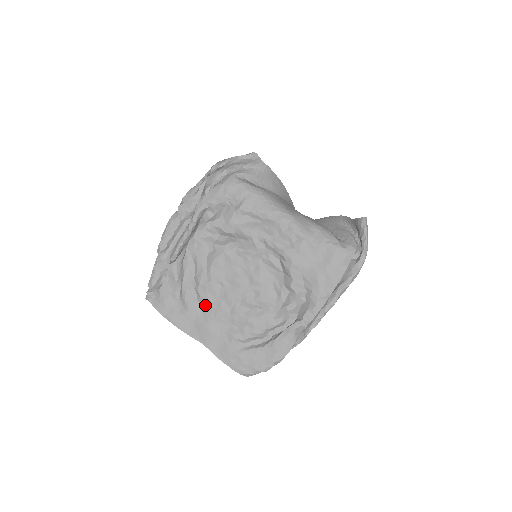
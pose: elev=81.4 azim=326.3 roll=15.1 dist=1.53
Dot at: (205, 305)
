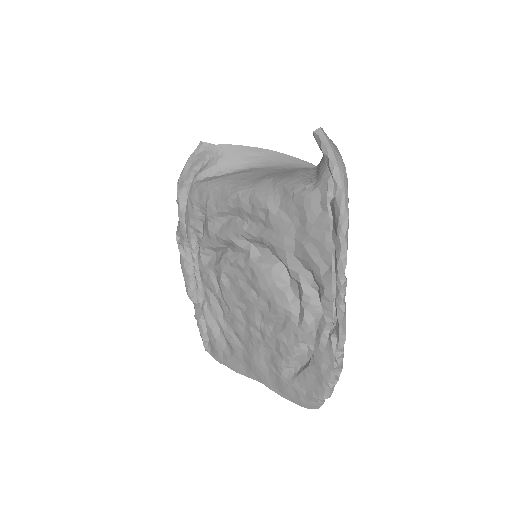
Dot at: (241, 338)
